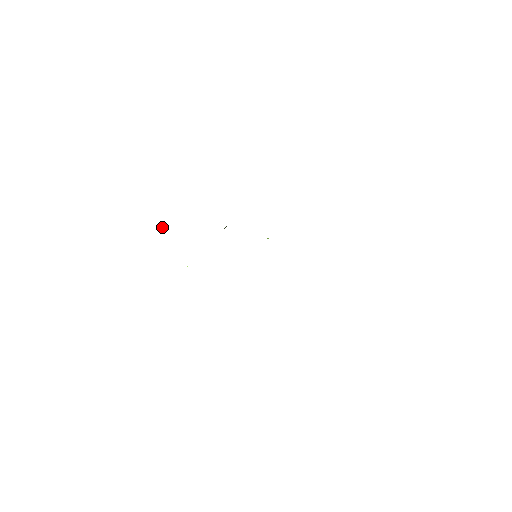
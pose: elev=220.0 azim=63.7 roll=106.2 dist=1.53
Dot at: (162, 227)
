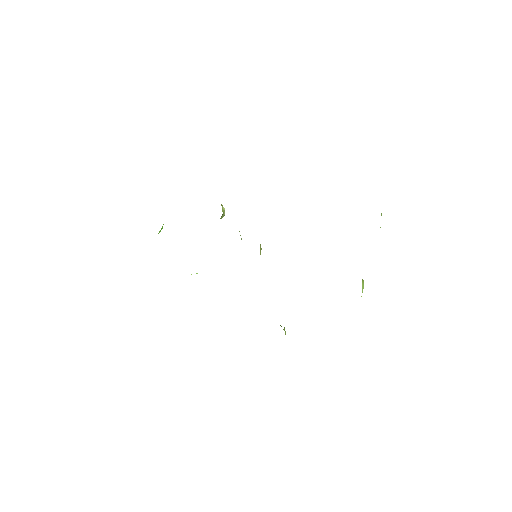
Dot at: occluded
